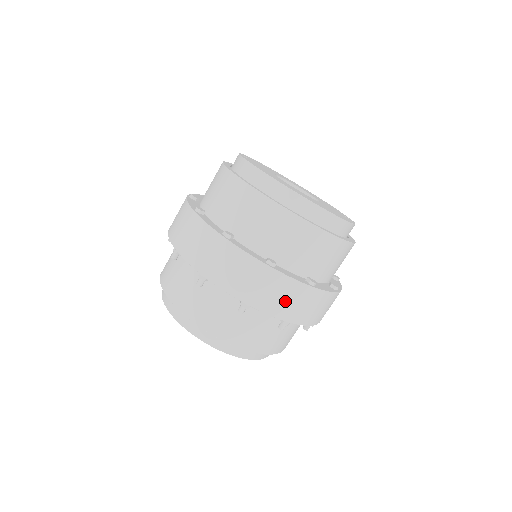
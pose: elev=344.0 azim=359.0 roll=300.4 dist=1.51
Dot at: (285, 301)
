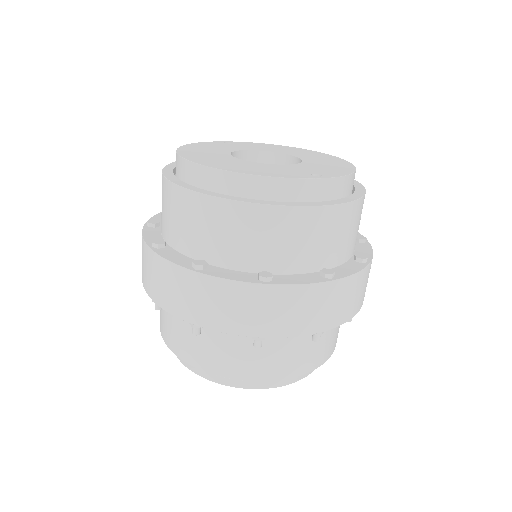
Dot at: (170, 291)
